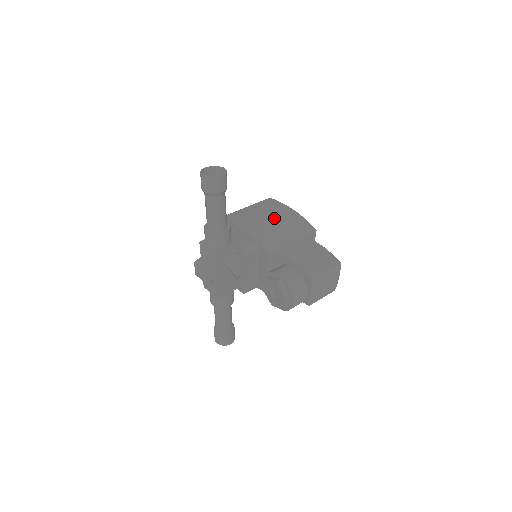
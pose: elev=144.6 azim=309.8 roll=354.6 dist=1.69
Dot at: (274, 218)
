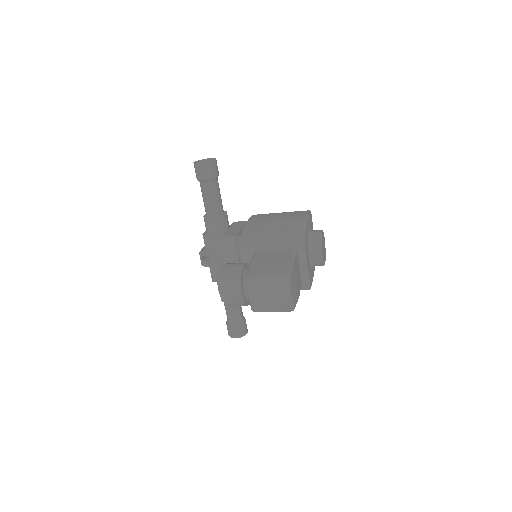
Dot at: (278, 223)
